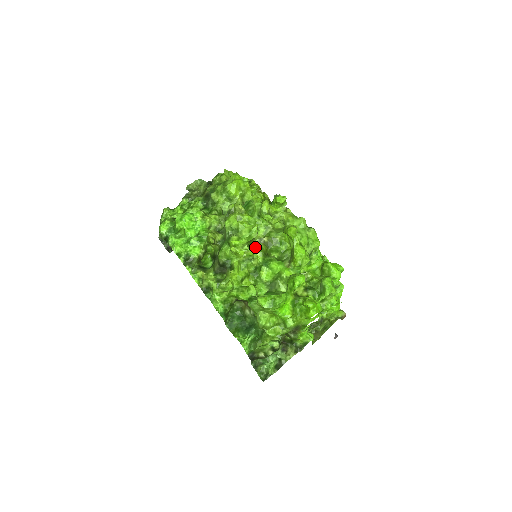
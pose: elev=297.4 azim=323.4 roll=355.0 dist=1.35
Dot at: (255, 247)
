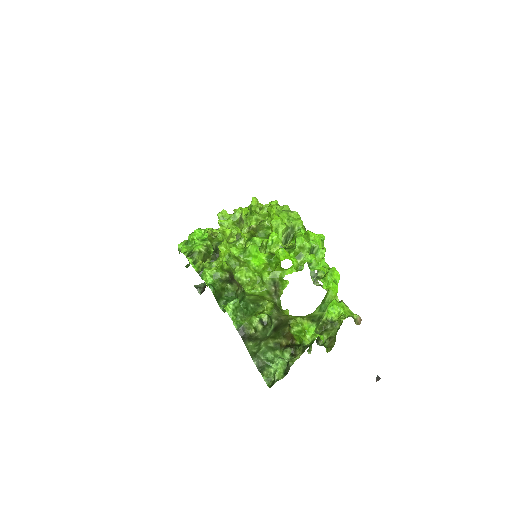
Dot at: occluded
